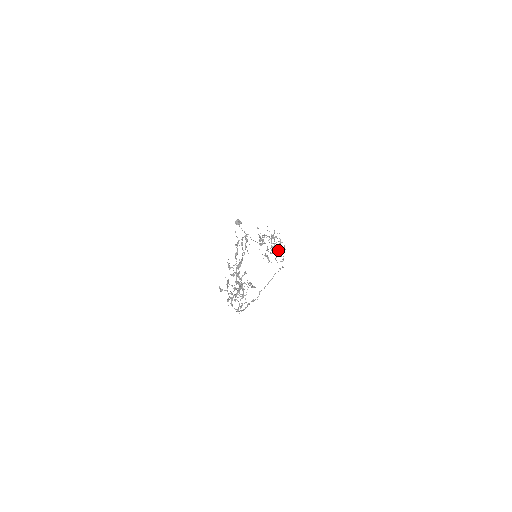
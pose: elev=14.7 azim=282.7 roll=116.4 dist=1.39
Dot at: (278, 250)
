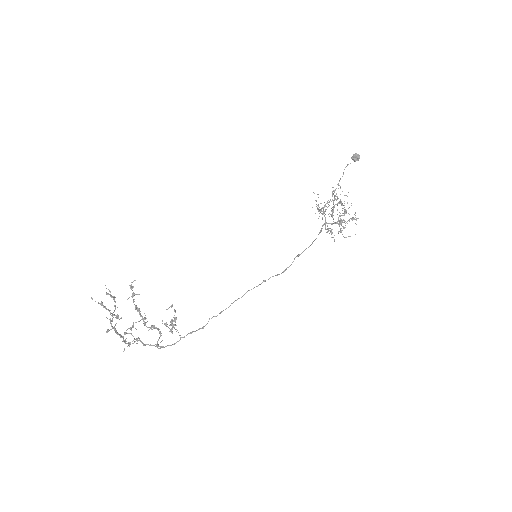
Dot at: (343, 222)
